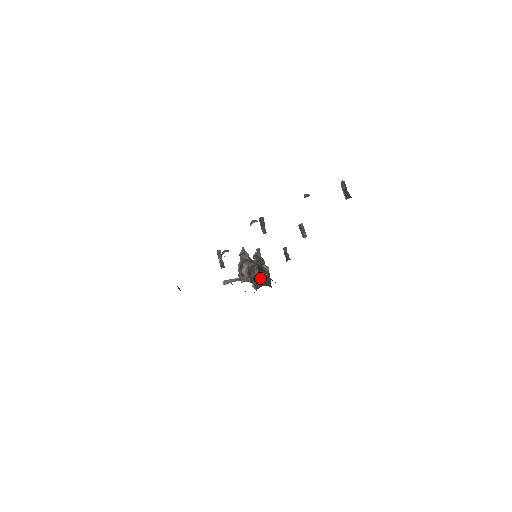
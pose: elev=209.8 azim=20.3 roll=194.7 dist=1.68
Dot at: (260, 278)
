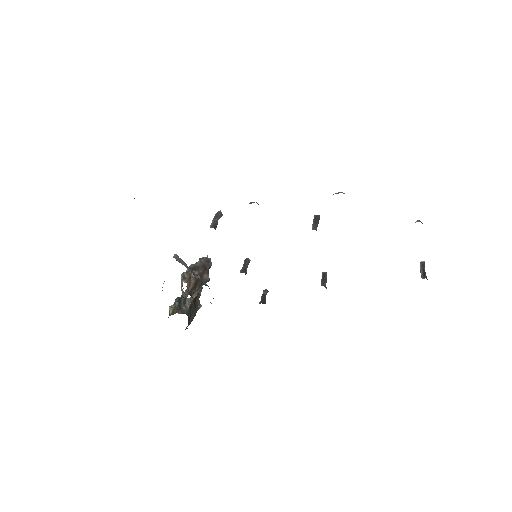
Dot at: (190, 305)
